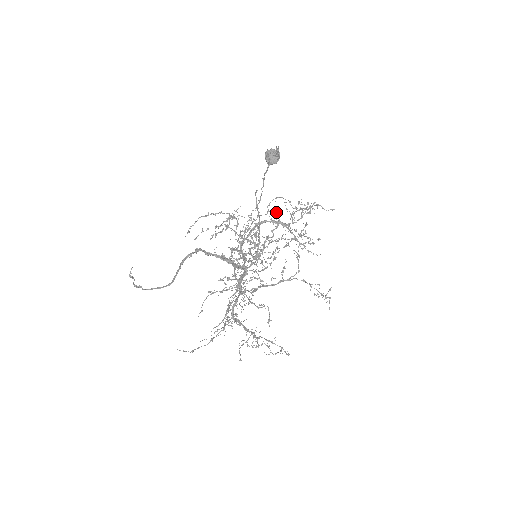
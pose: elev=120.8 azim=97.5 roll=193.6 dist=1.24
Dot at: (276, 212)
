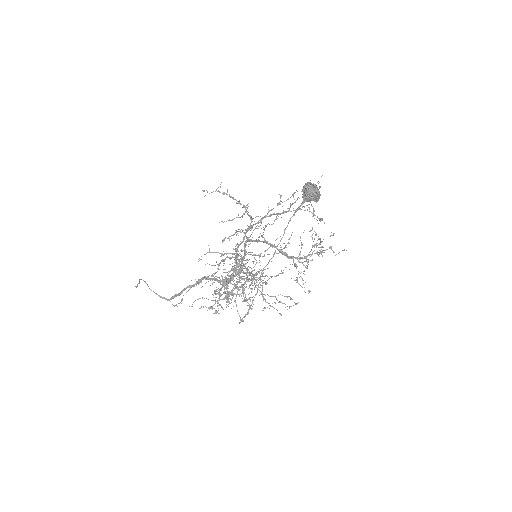
Dot at: (288, 242)
